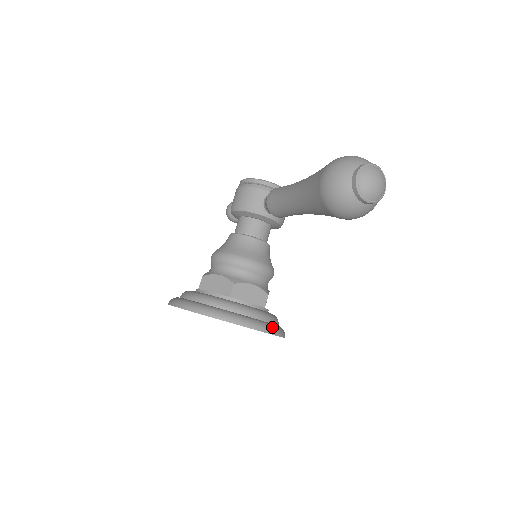
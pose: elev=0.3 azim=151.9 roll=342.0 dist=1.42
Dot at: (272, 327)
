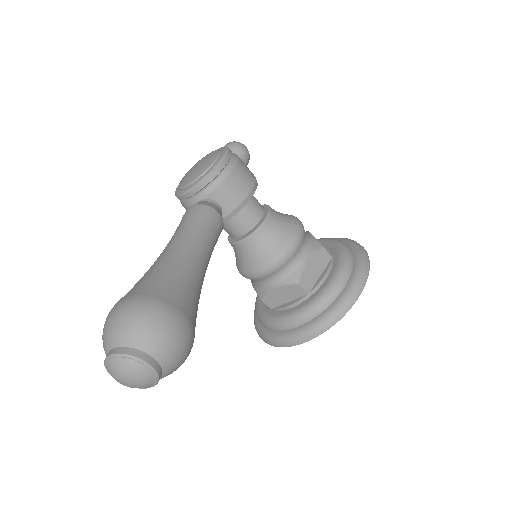
Dot at: (318, 325)
